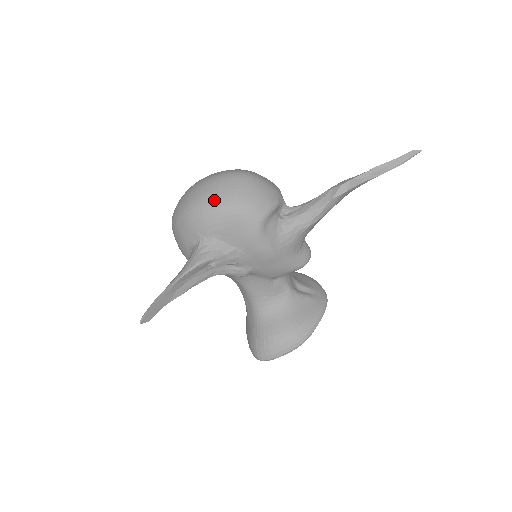
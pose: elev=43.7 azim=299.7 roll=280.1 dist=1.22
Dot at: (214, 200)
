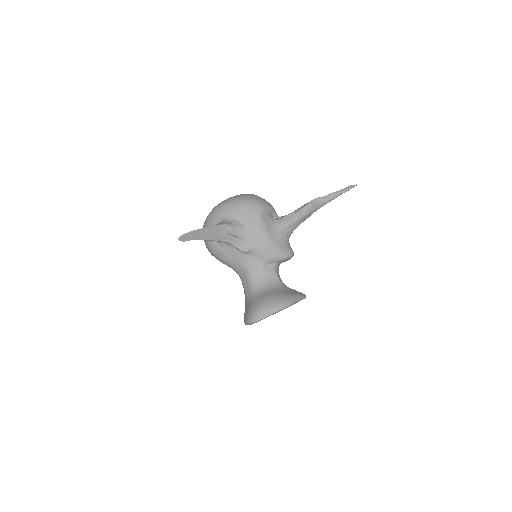
Dot at: (234, 199)
